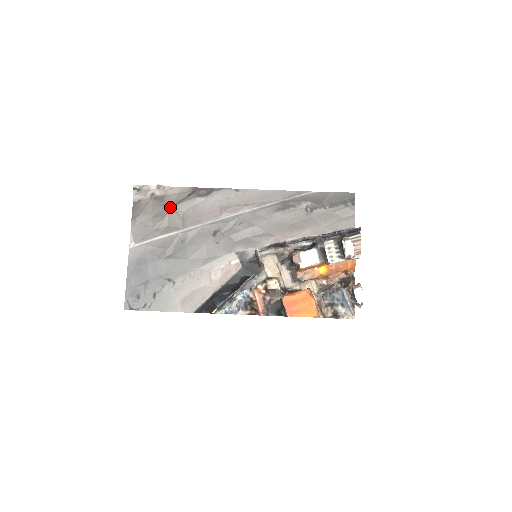
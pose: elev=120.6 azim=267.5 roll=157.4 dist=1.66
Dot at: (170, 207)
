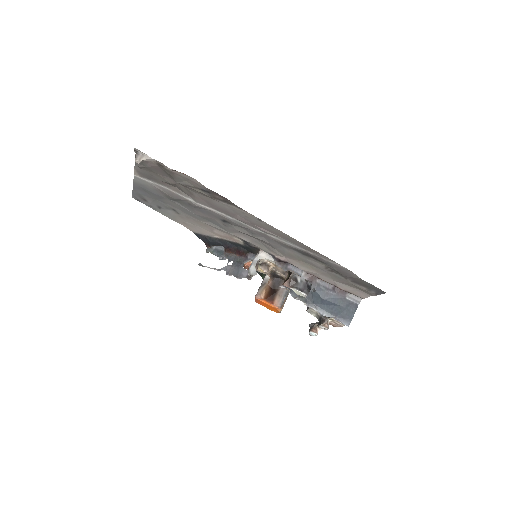
Dot at: (179, 183)
